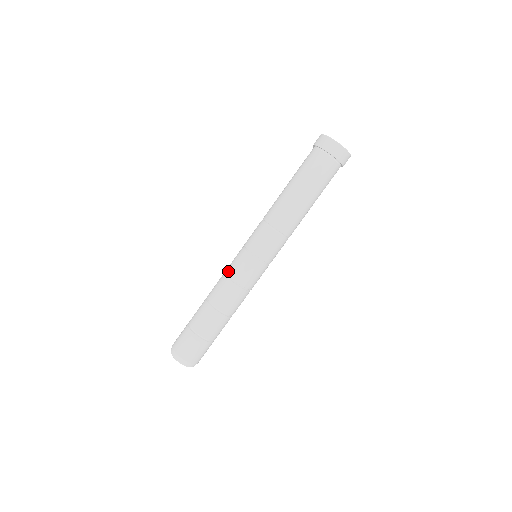
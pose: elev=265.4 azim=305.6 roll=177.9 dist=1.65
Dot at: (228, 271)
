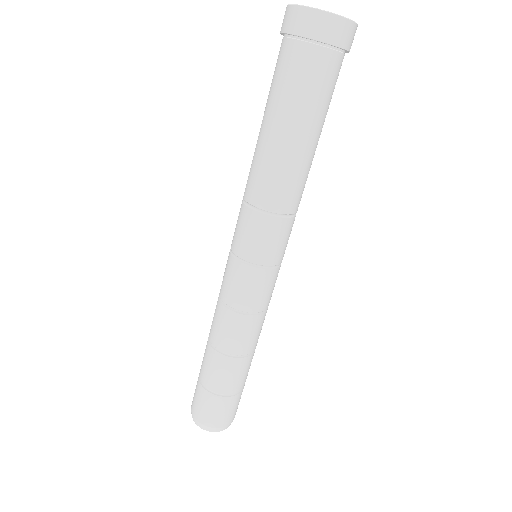
Dot at: (225, 299)
